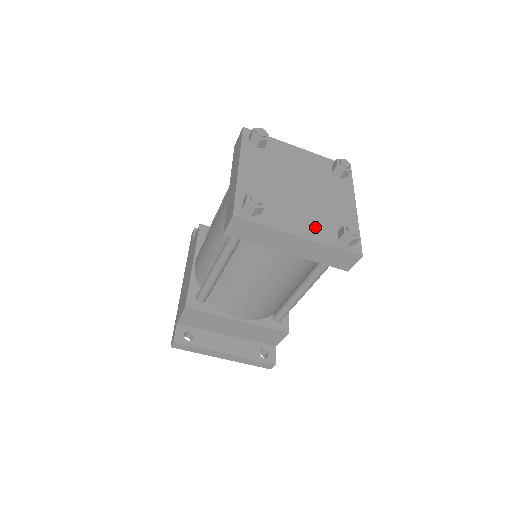
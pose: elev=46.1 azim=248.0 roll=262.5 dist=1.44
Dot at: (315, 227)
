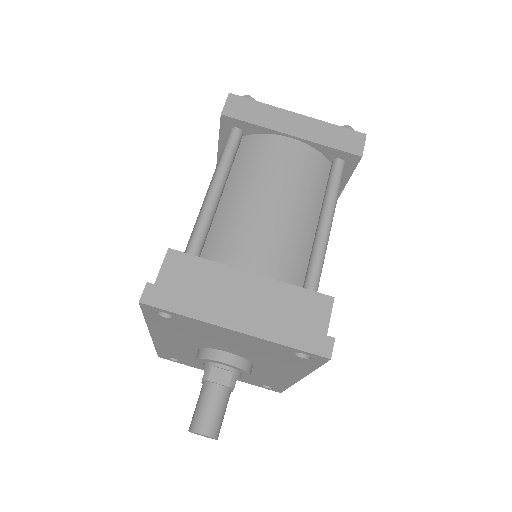
Dot at: occluded
